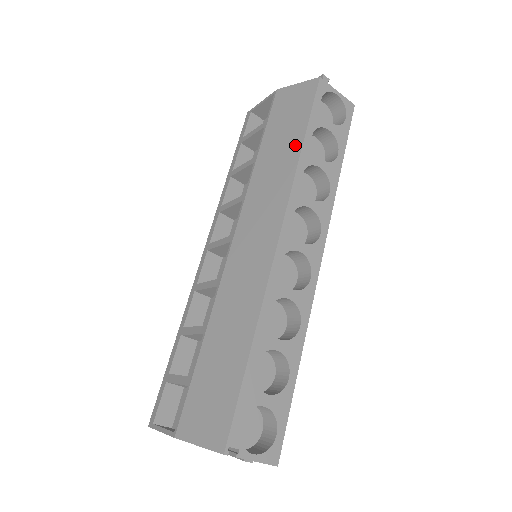
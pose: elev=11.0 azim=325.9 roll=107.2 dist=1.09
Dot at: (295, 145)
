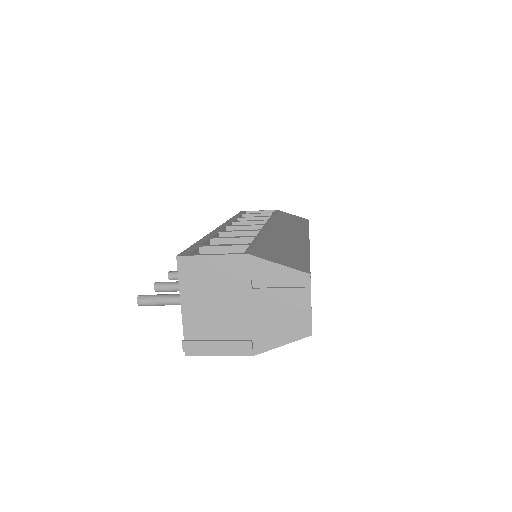
Dot at: (303, 225)
